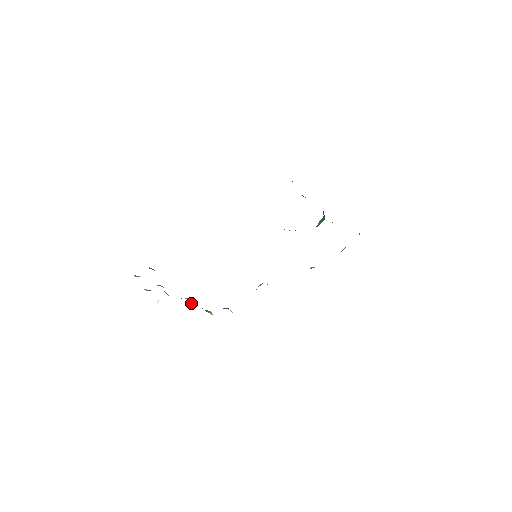
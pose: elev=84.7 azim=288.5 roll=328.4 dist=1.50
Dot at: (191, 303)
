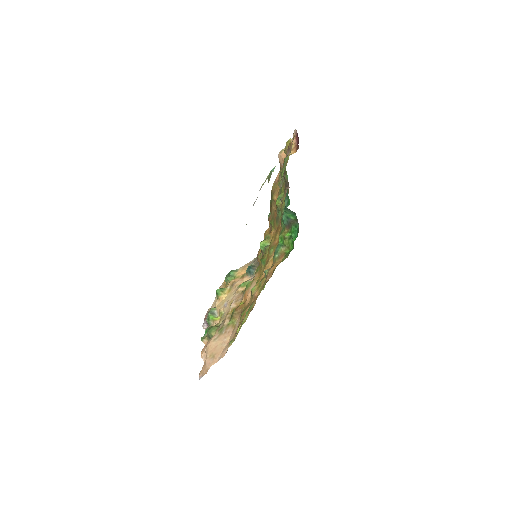
Dot at: (224, 289)
